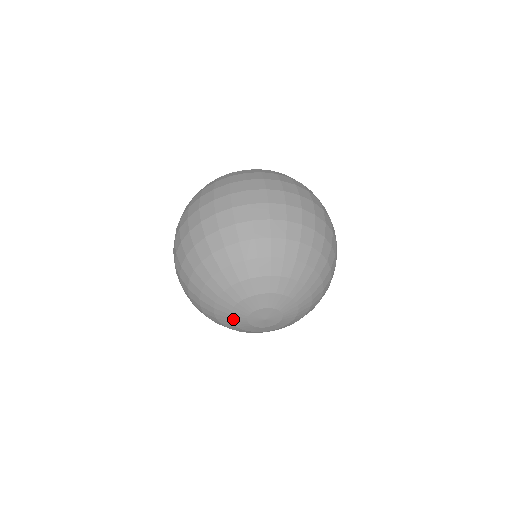
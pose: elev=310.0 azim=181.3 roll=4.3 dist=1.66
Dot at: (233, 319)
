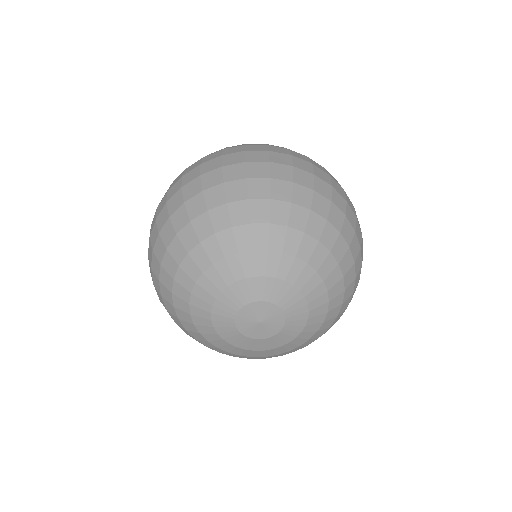
Dot at: (215, 322)
